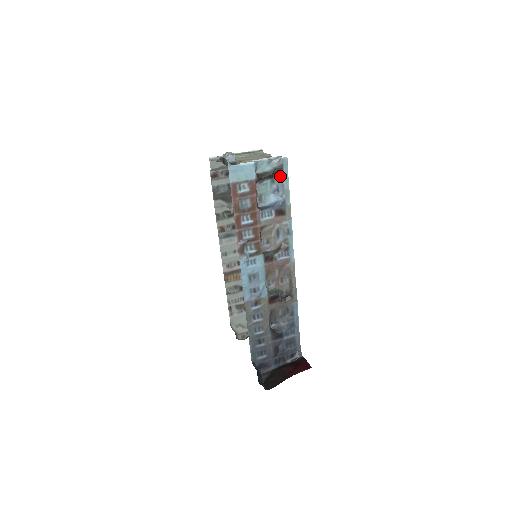
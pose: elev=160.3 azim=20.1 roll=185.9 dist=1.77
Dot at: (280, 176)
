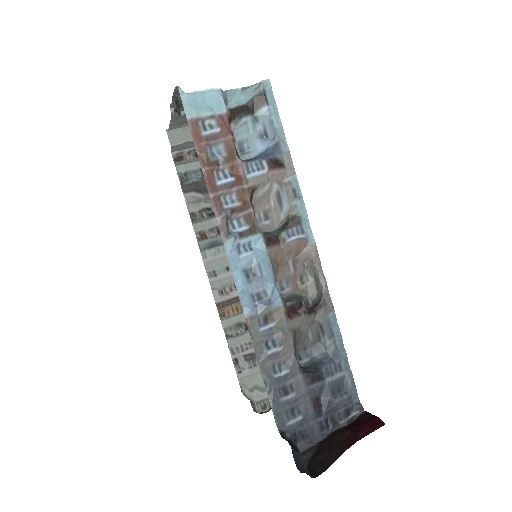
Dot at: (264, 108)
